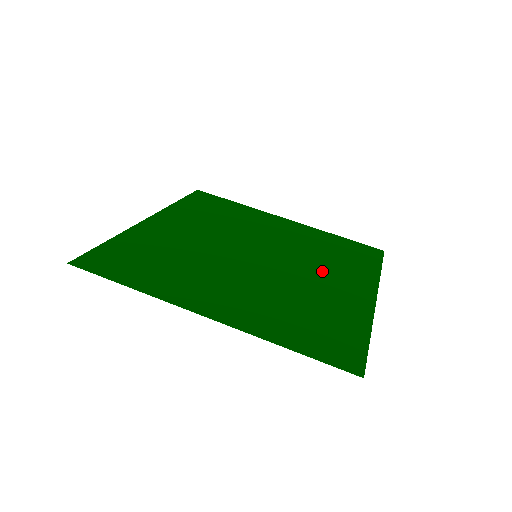
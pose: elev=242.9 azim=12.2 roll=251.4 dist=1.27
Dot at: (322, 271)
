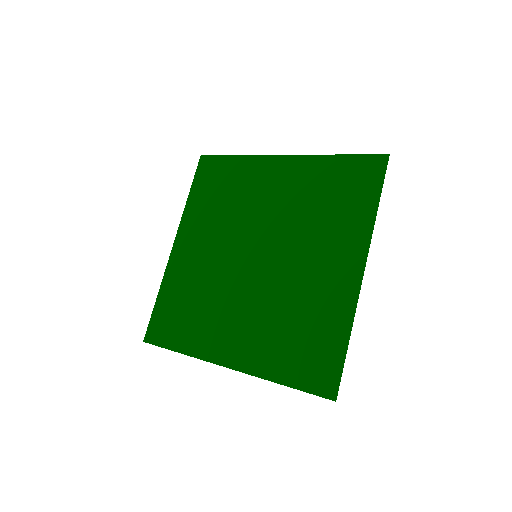
Dot at: (313, 249)
